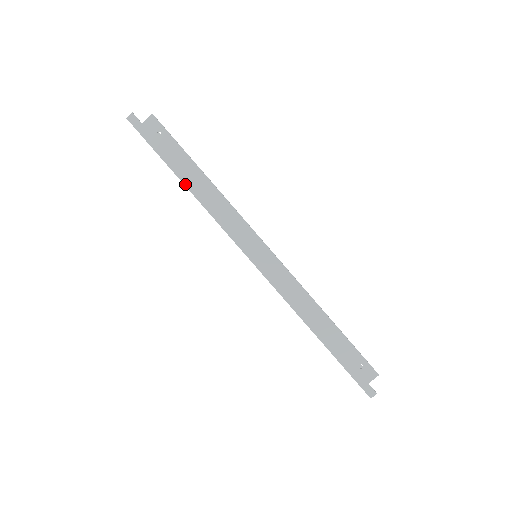
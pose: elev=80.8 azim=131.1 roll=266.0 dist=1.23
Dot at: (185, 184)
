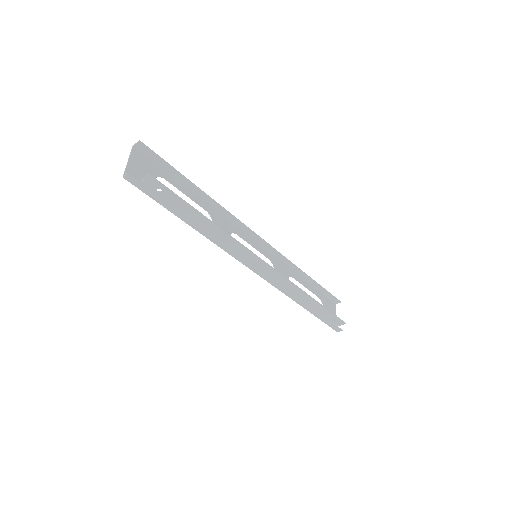
Dot at: (190, 225)
